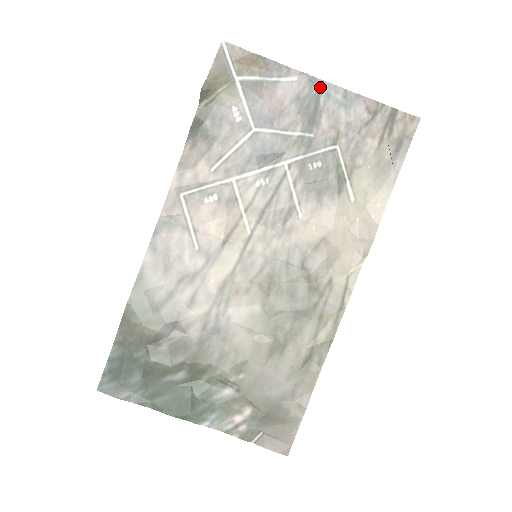
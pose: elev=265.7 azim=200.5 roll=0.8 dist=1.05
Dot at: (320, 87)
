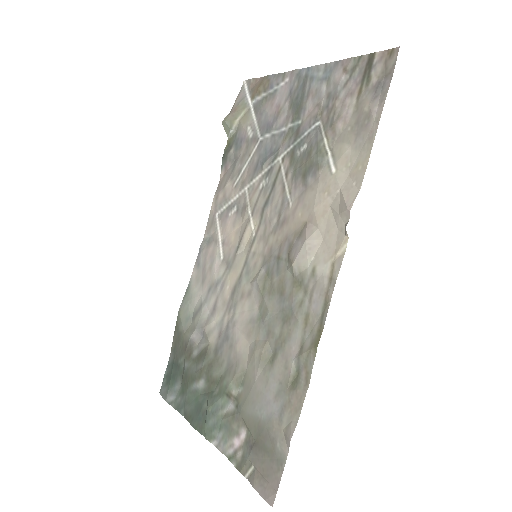
Dot at: (306, 75)
